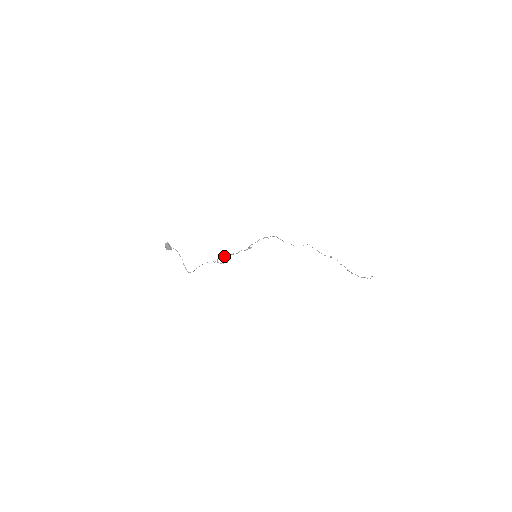
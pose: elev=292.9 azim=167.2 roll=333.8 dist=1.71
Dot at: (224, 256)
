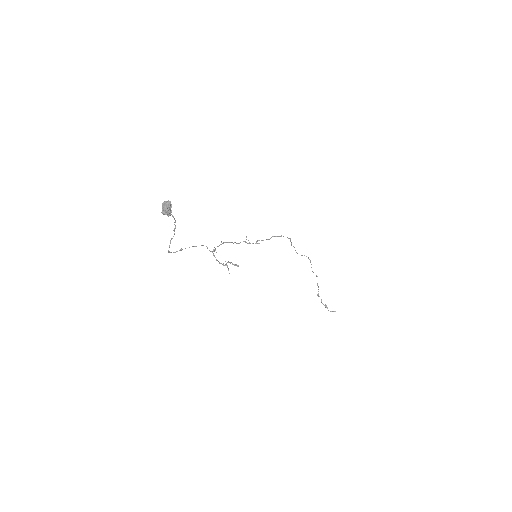
Dot at: (223, 242)
